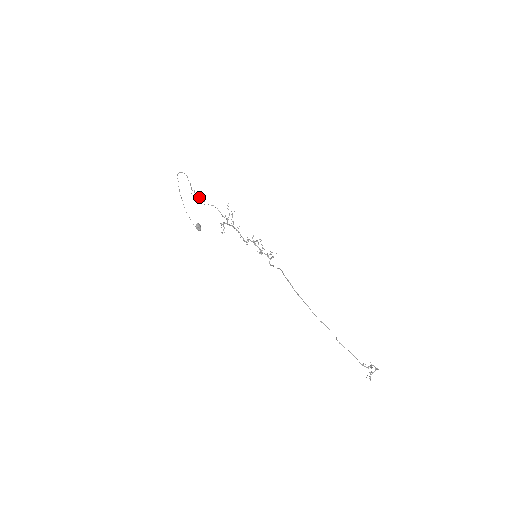
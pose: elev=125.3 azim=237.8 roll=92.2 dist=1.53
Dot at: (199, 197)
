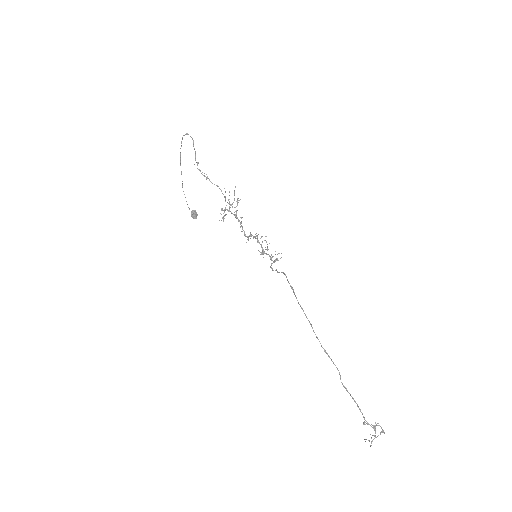
Dot at: (202, 172)
